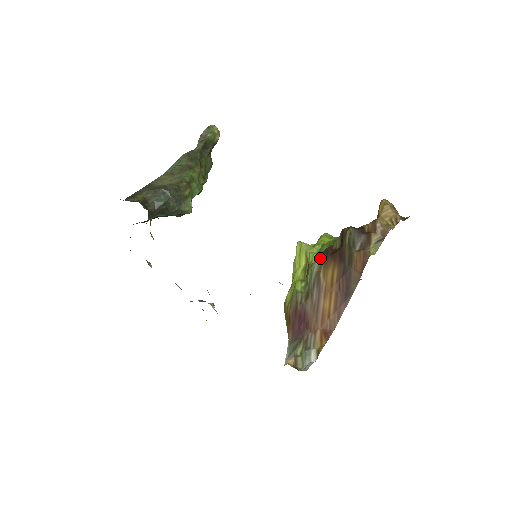
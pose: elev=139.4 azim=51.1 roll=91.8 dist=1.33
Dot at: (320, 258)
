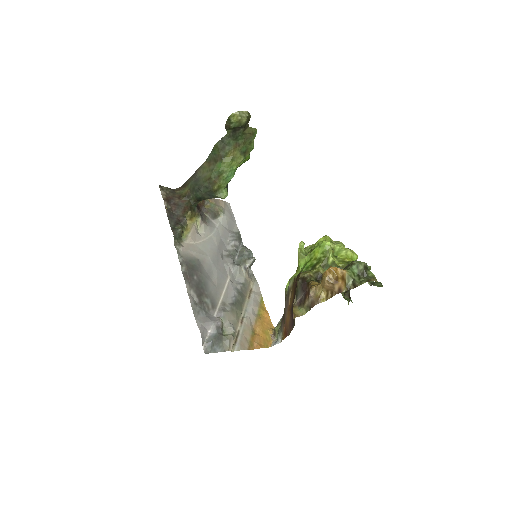
Dot at: (294, 278)
